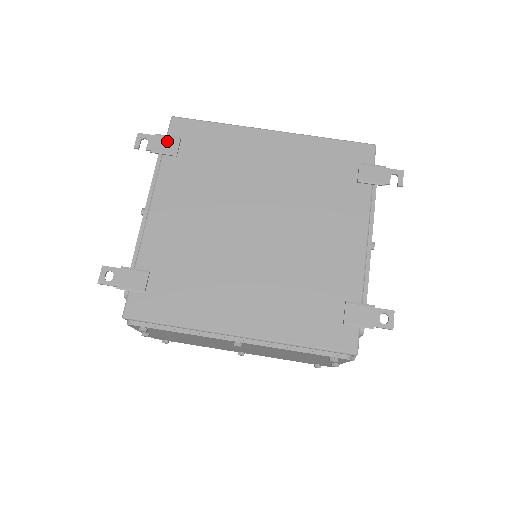
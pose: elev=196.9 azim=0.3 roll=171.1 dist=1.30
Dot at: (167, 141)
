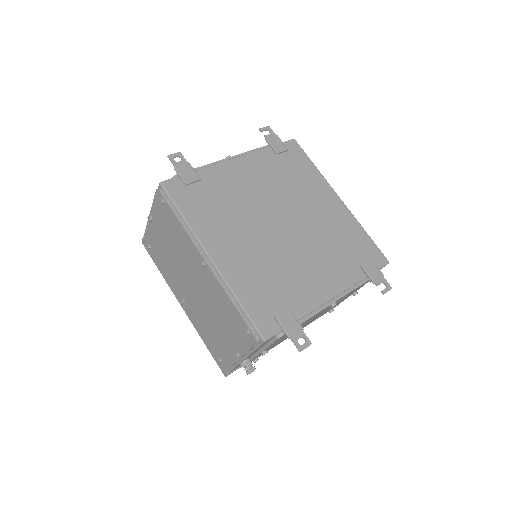
Dot at: (280, 144)
